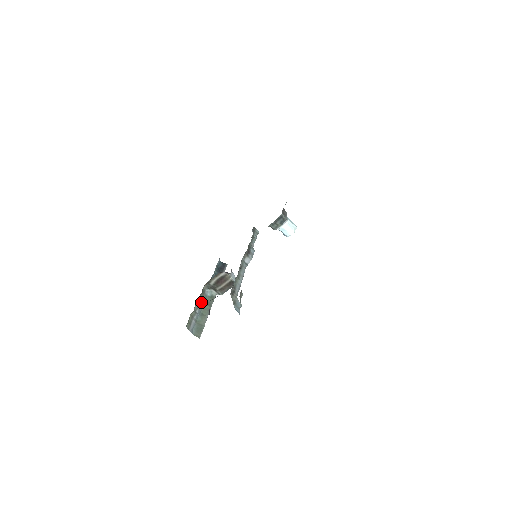
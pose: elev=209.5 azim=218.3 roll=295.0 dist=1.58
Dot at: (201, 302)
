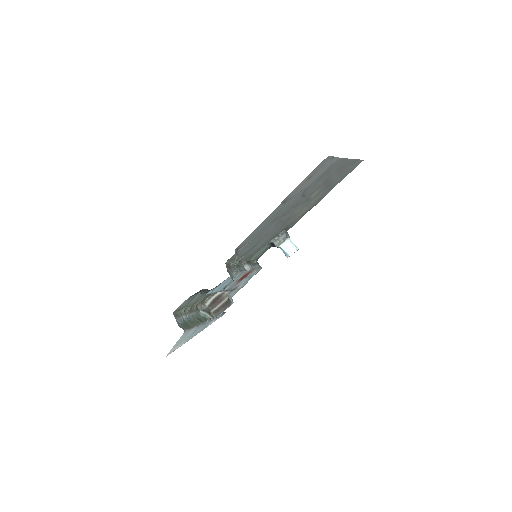
Dot at: (193, 313)
